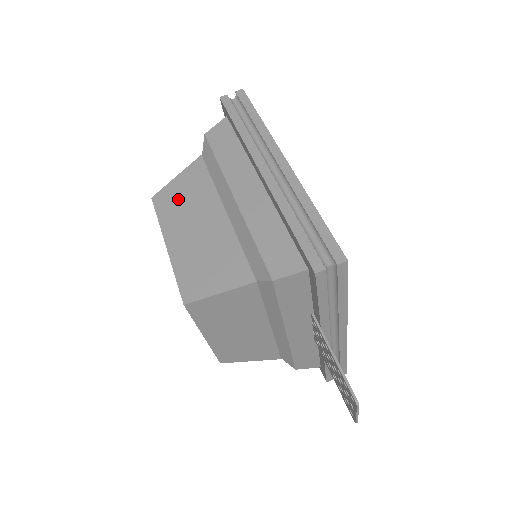
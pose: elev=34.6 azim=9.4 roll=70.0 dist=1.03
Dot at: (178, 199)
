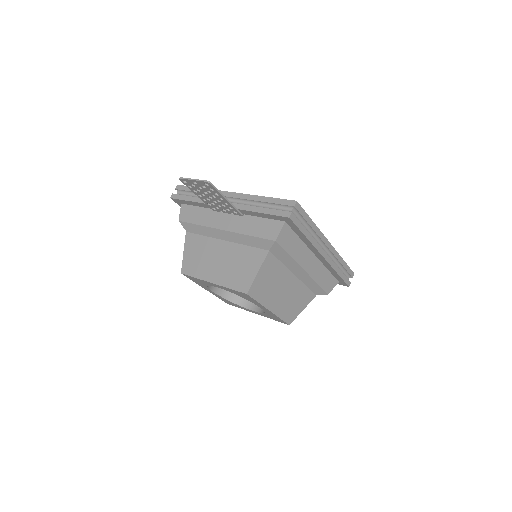
Dot at: (266, 285)
